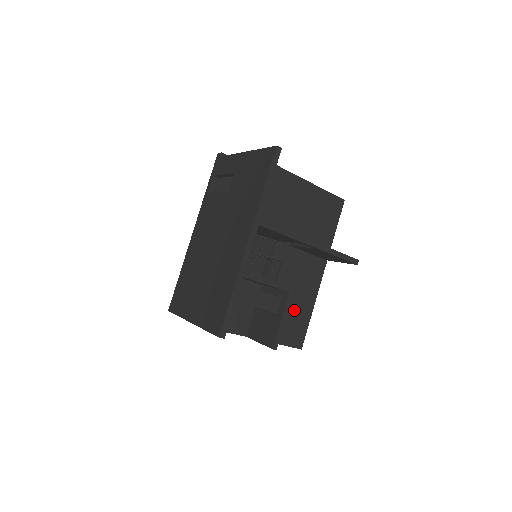
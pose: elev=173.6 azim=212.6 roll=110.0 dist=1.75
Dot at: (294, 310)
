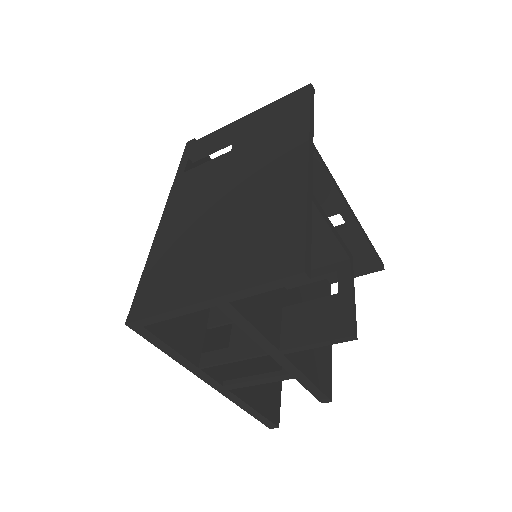
Dot at: occluded
